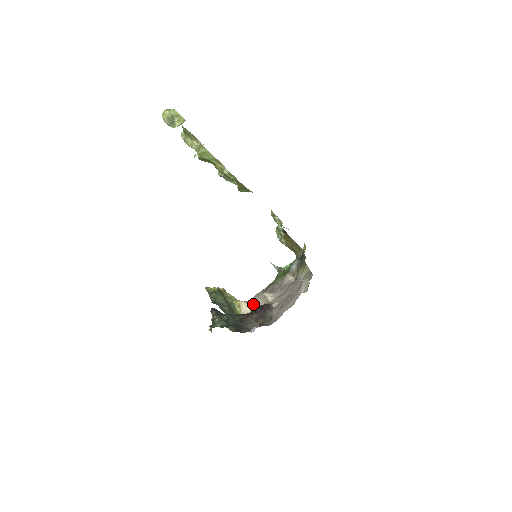
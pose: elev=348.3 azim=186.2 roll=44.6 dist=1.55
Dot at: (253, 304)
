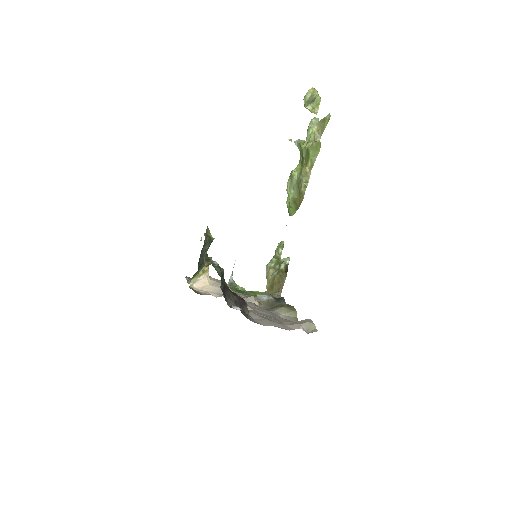
Dot at: (214, 284)
